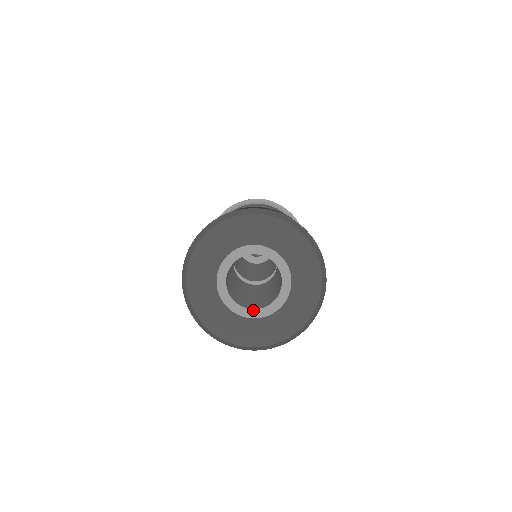
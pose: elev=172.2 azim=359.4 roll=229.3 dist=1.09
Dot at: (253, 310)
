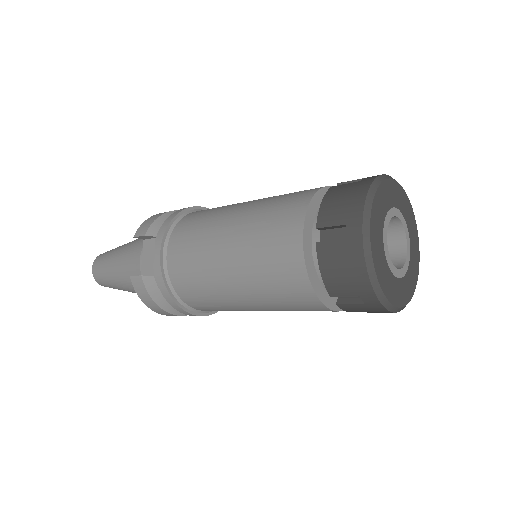
Dot at: (389, 256)
